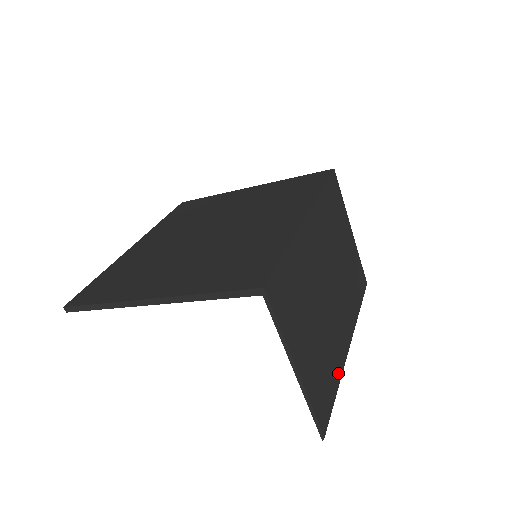
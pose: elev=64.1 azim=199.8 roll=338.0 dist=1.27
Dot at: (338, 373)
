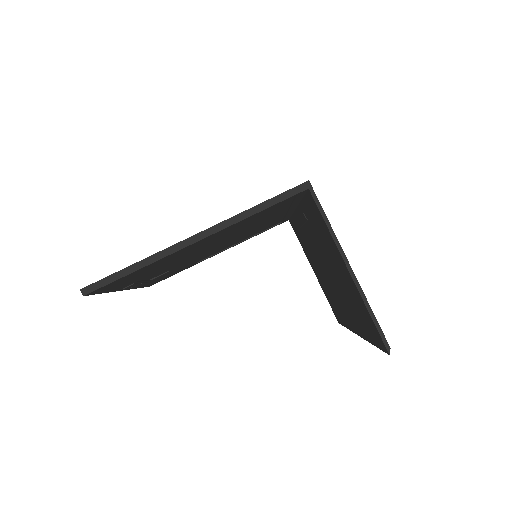
Dot at: occluded
